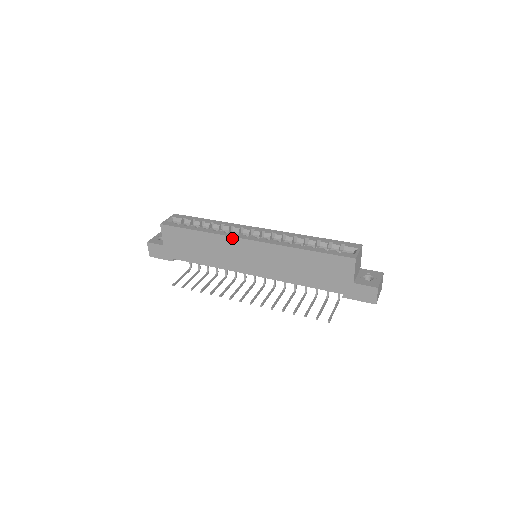
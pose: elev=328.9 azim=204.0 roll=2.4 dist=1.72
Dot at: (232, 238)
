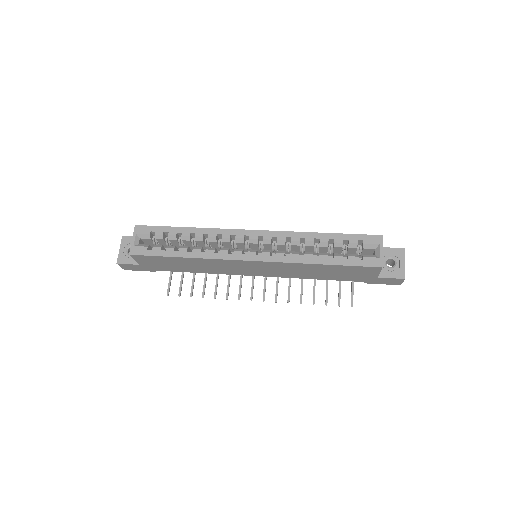
Dot at: (229, 260)
